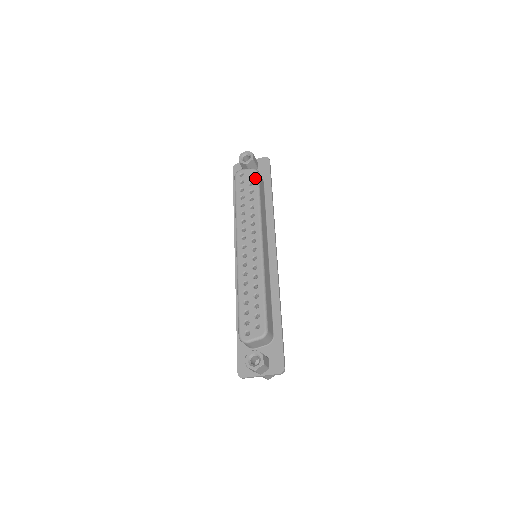
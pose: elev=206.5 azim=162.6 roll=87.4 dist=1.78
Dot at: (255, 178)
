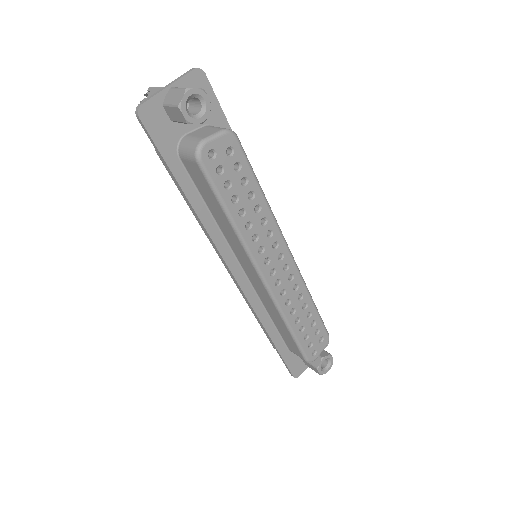
Dot at: (240, 152)
